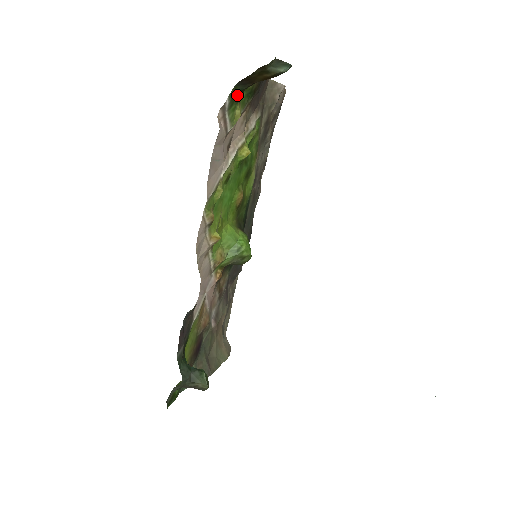
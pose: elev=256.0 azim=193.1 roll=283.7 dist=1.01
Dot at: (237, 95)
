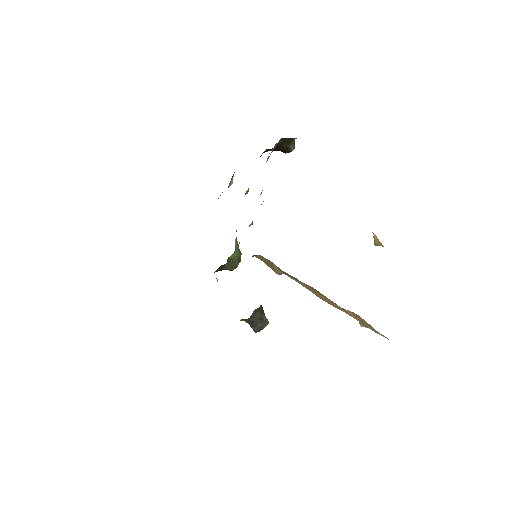
Dot at: (277, 145)
